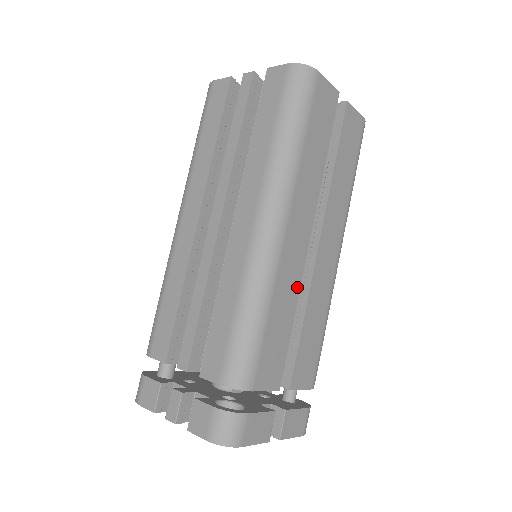
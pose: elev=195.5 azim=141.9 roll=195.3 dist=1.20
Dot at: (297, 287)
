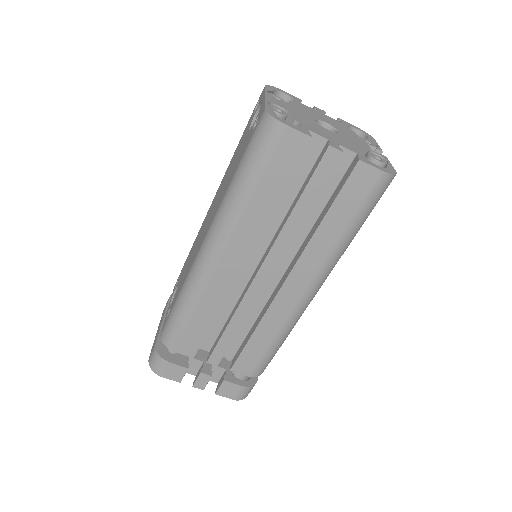
Dot at: occluded
